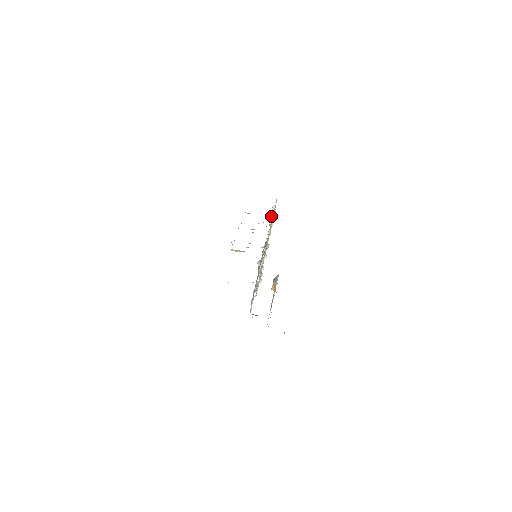
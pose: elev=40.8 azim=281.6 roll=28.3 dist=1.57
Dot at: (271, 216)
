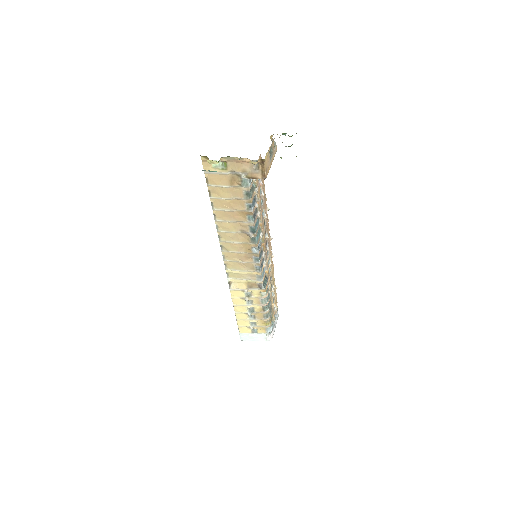
Dot at: occluded
